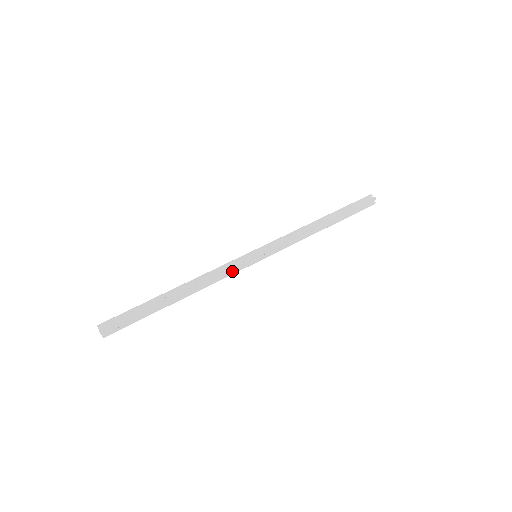
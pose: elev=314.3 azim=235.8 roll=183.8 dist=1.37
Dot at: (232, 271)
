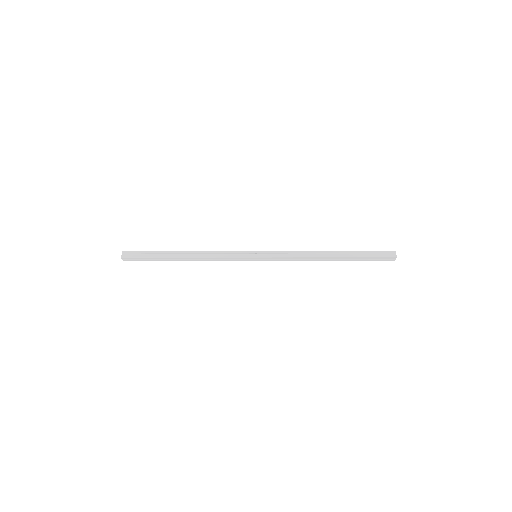
Dot at: (231, 256)
